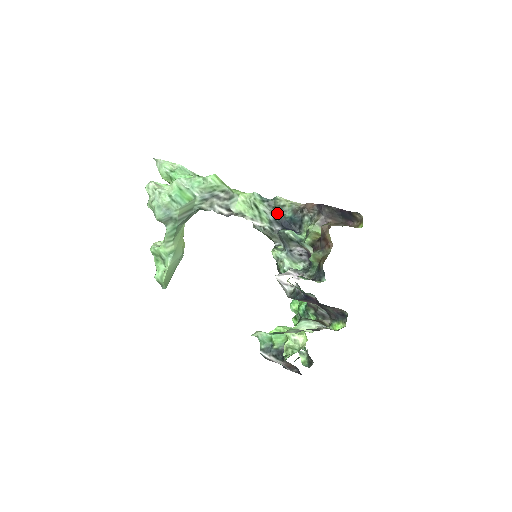
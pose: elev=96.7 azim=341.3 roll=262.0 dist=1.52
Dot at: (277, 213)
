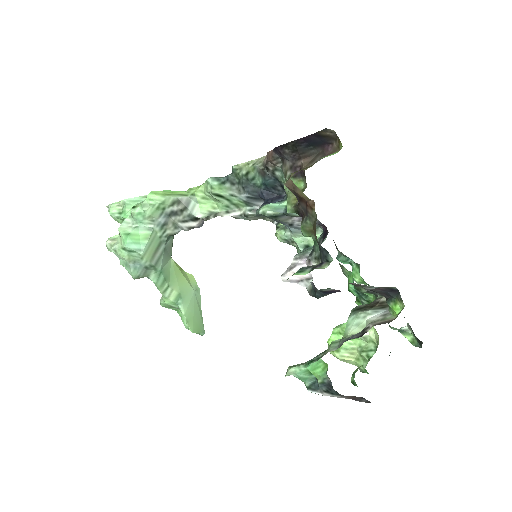
Dot at: (245, 188)
